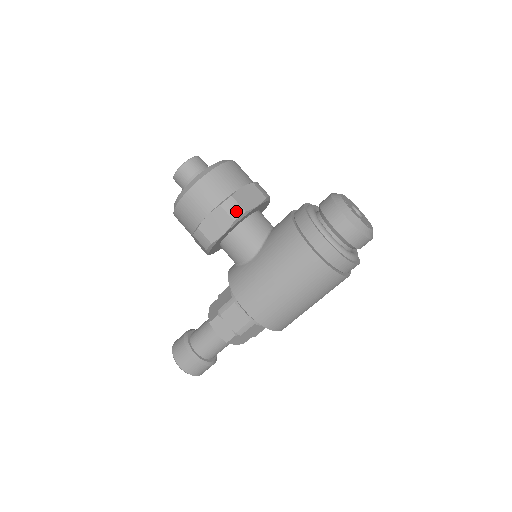
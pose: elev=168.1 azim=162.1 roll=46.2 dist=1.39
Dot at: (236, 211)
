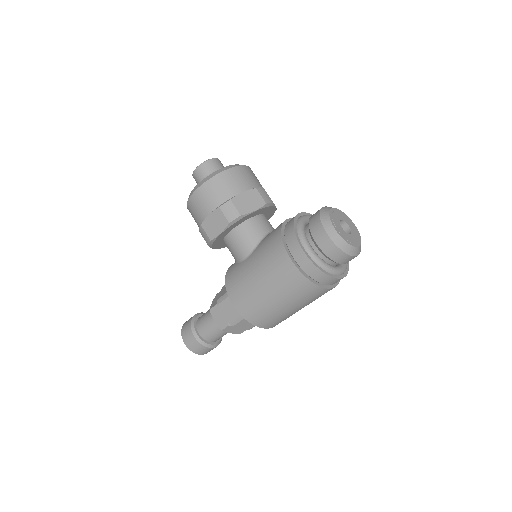
Dot at: (232, 214)
